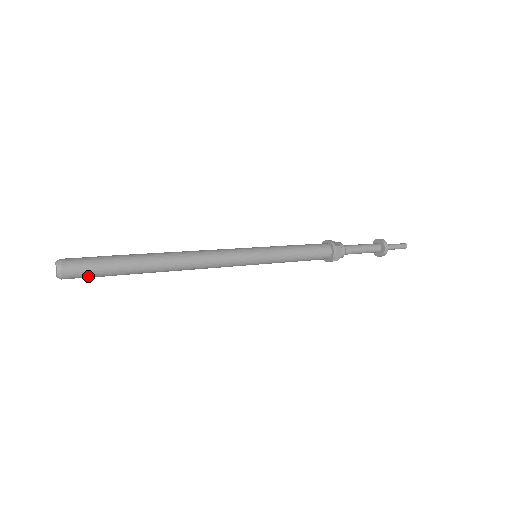
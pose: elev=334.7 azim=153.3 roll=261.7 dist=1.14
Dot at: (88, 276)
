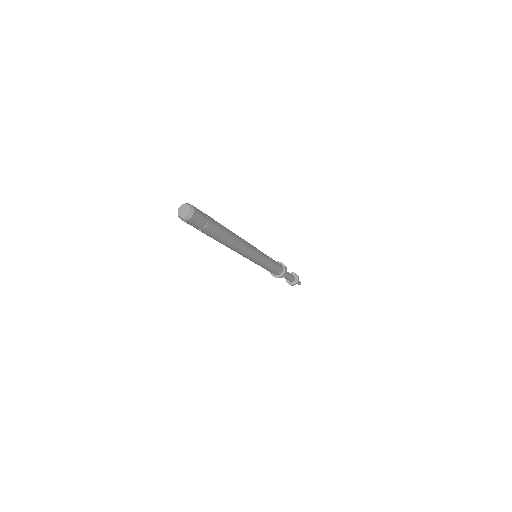
Dot at: occluded
